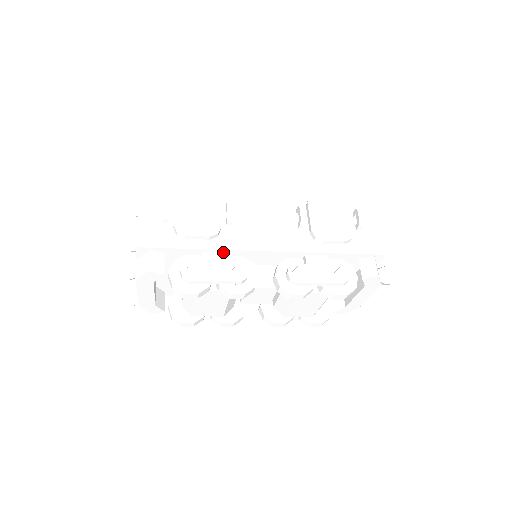
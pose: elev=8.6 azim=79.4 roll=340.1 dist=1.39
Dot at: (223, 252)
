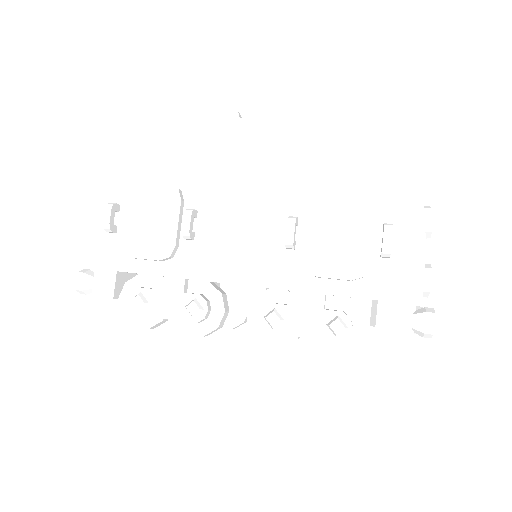
Dot at: (180, 278)
